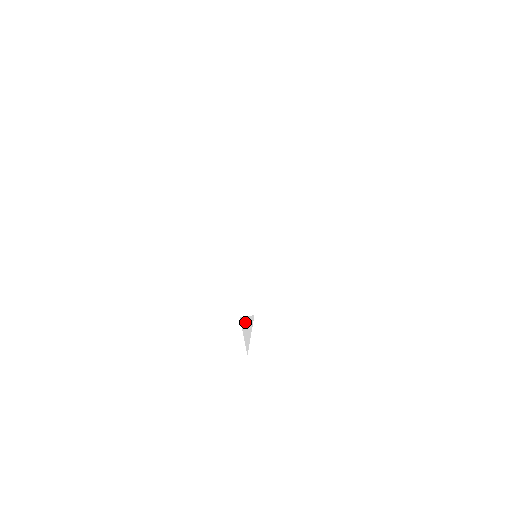
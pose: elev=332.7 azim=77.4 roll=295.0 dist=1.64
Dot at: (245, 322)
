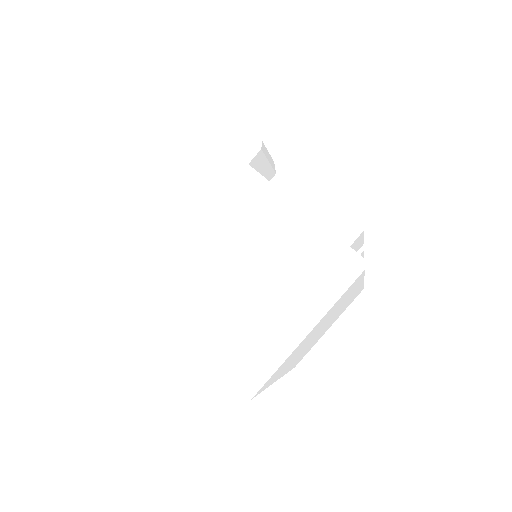
Dot at: occluded
